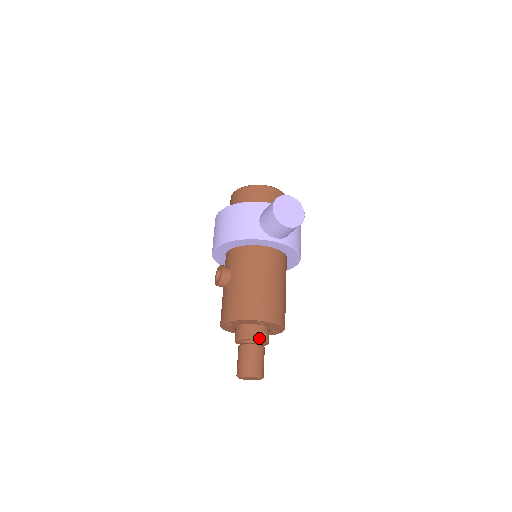
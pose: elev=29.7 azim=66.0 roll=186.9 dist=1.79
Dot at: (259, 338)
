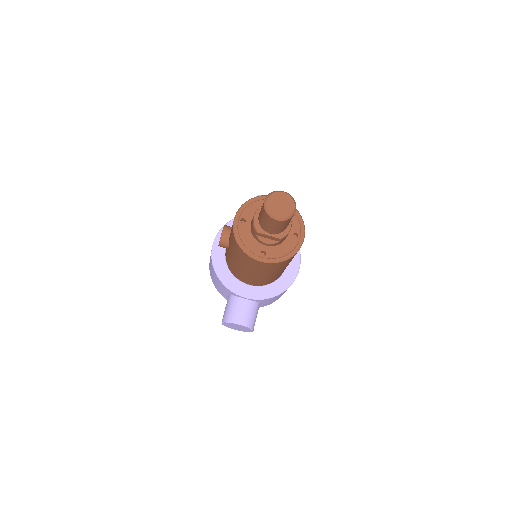
Dot at: occluded
